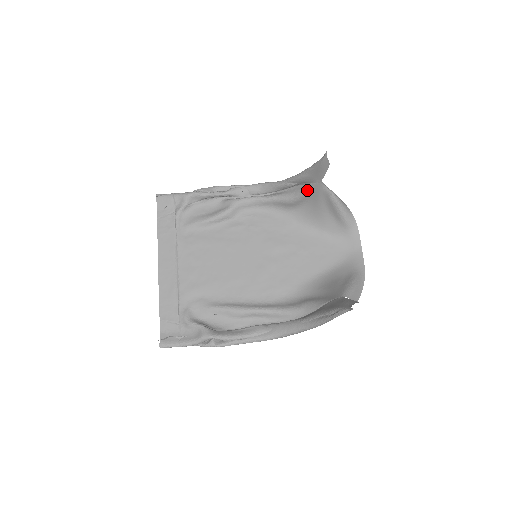
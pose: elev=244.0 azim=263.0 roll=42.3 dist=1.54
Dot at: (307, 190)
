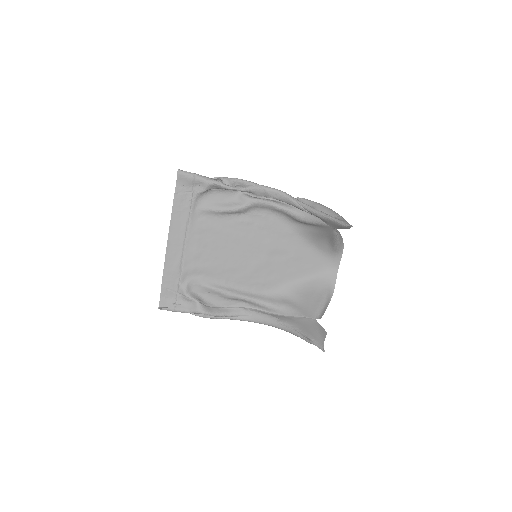
Dot at: (318, 223)
